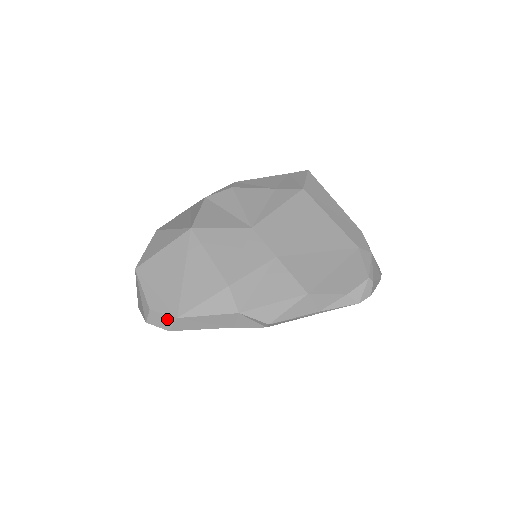
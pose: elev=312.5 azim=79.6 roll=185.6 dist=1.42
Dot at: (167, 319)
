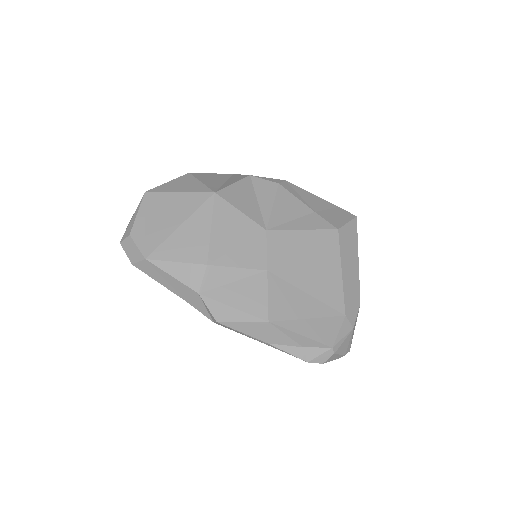
Dot at: (137, 253)
